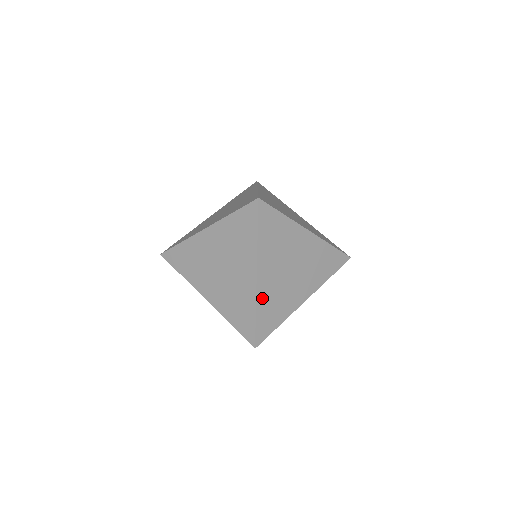
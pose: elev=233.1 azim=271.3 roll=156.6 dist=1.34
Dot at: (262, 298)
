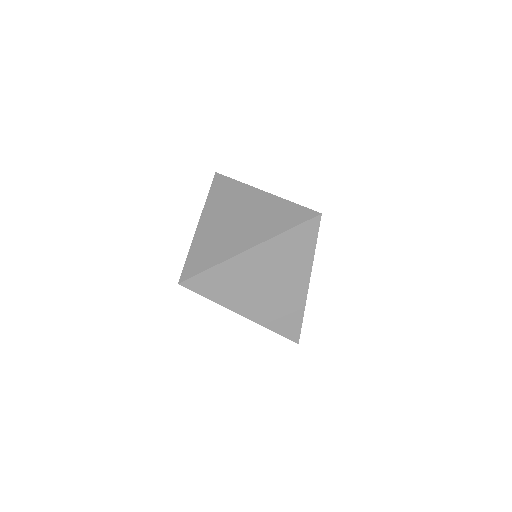
Dot at: (264, 320)
